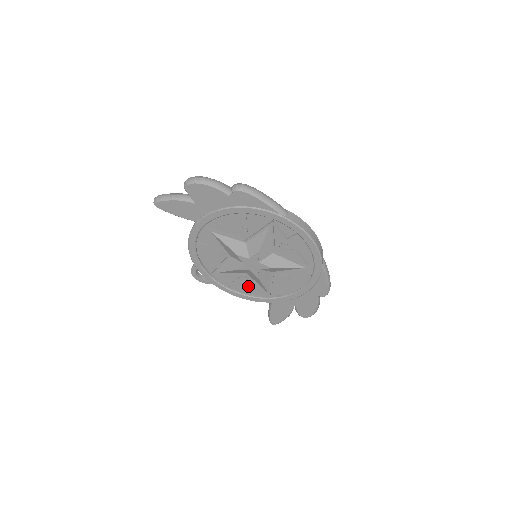
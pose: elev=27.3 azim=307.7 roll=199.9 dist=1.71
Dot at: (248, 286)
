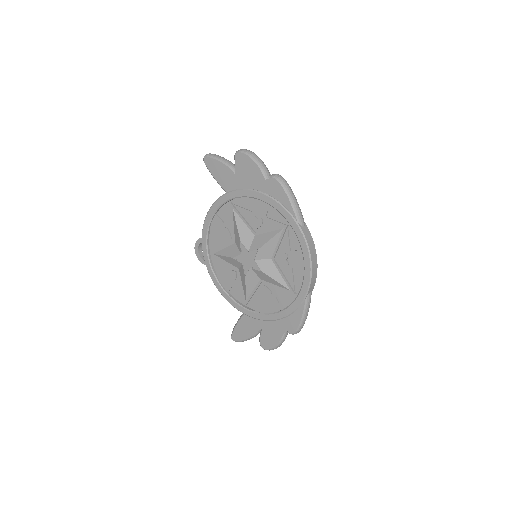
Dot at: (233, 284)
